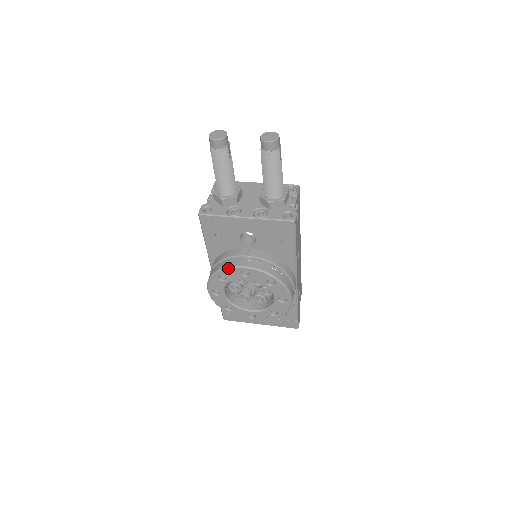
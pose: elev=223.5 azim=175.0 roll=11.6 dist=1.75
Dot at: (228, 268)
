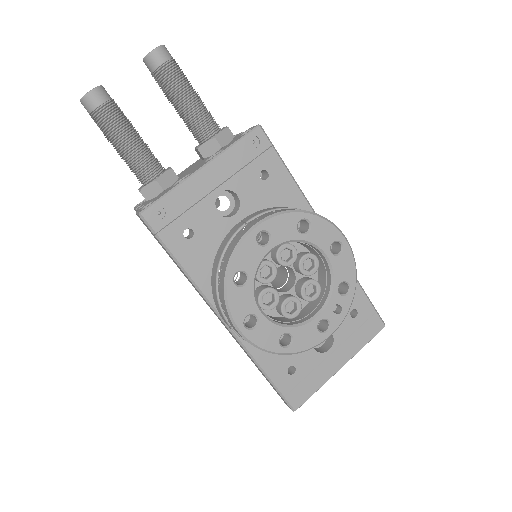
Dot at: (236, 248)
